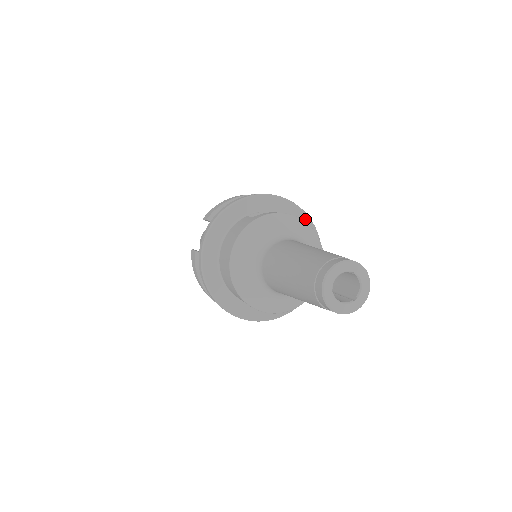
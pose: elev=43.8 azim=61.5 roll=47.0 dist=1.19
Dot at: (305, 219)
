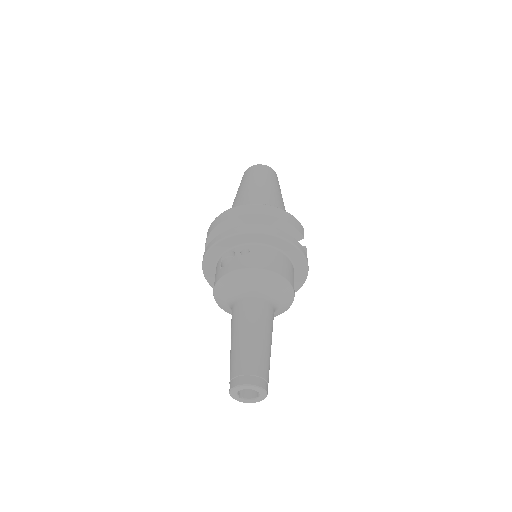
Dot at: (270, 238)
